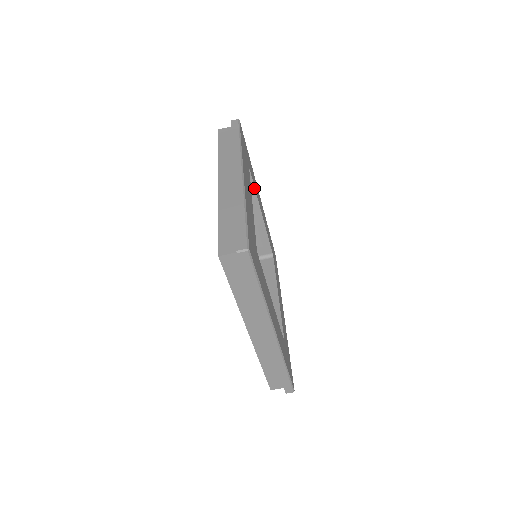
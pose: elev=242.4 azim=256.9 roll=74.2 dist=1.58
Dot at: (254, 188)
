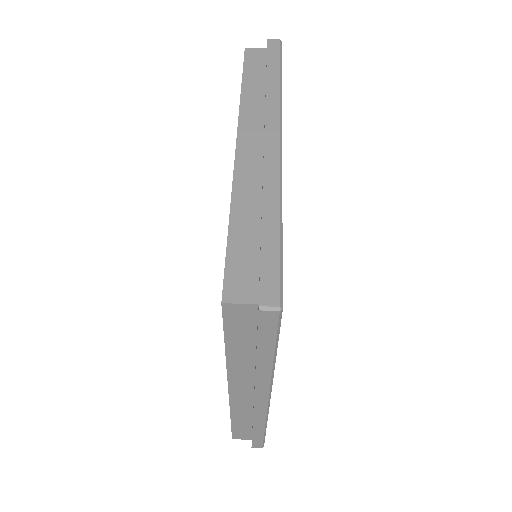
Dot at: occluded
